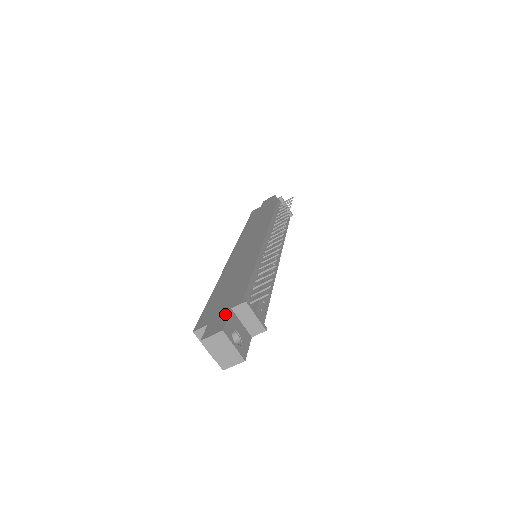
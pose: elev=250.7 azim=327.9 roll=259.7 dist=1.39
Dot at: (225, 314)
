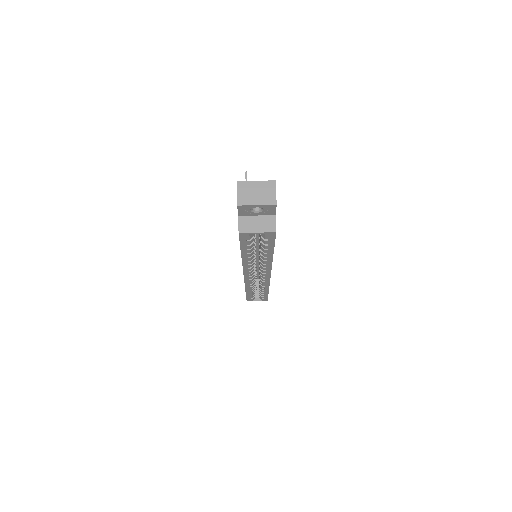
Dot at: occluded
